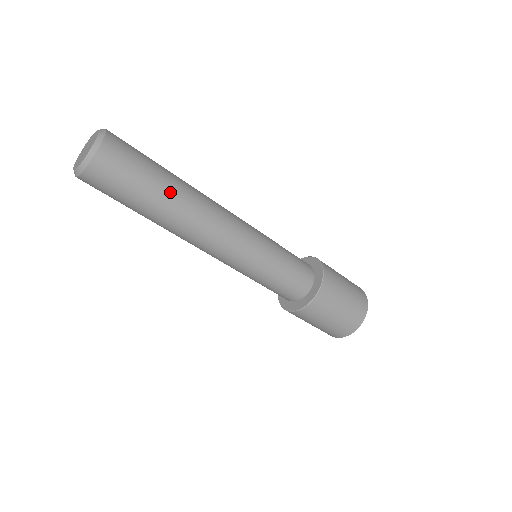
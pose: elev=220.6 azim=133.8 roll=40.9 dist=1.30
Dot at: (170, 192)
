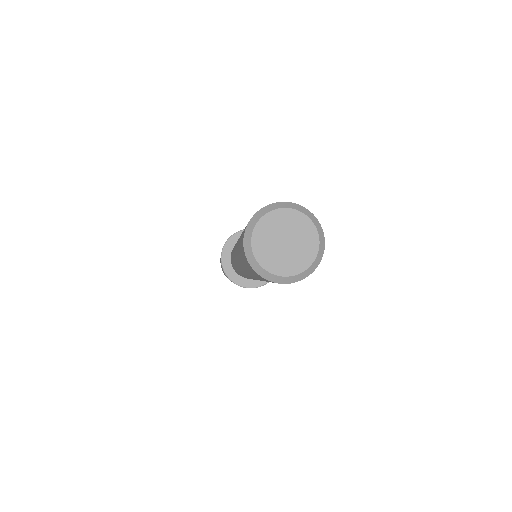
Dot at: occluded
